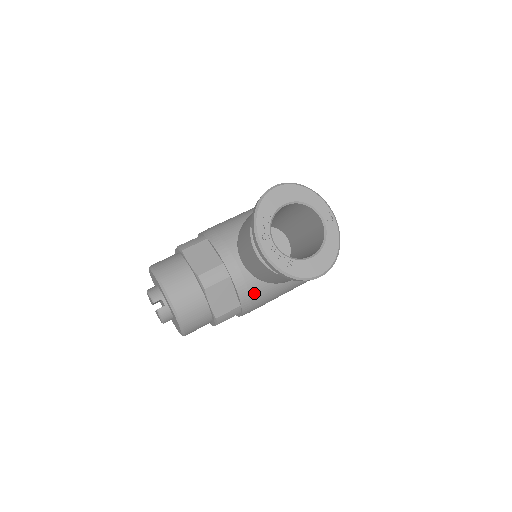
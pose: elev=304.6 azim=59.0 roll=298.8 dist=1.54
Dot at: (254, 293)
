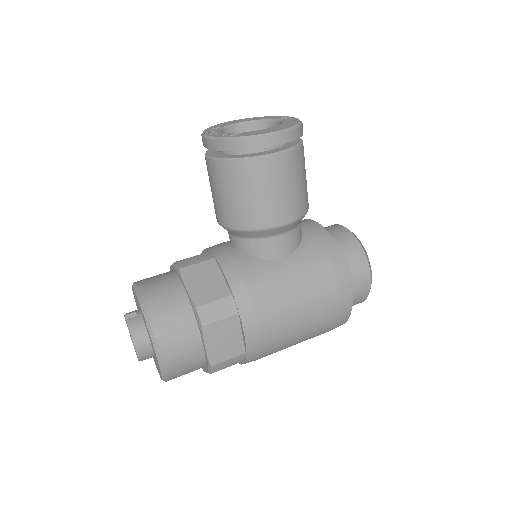
Dot at: (249, 276)
